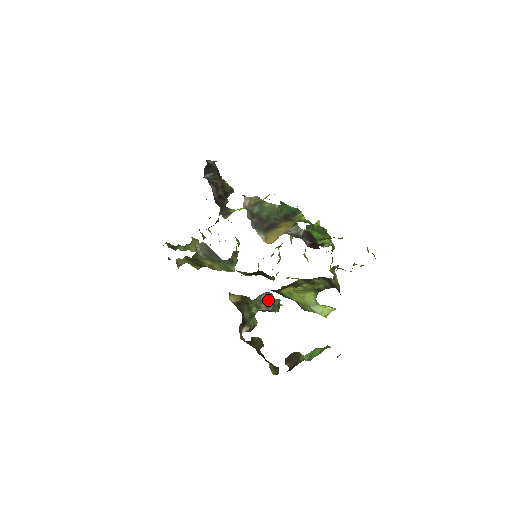
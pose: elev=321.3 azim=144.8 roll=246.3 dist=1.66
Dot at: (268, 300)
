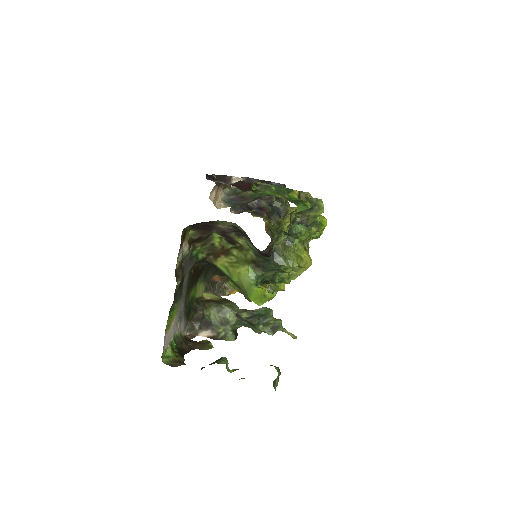
Dot at: (257, 312)
